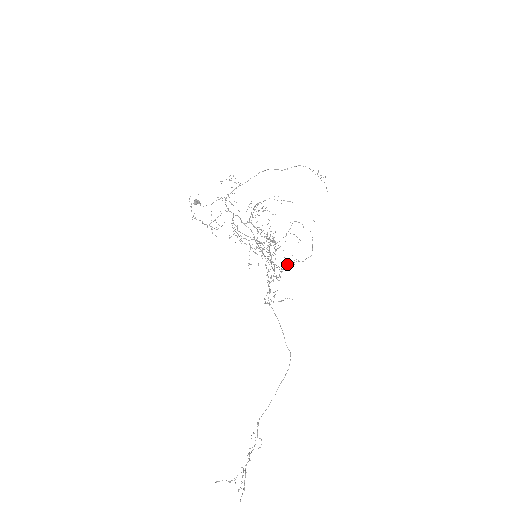
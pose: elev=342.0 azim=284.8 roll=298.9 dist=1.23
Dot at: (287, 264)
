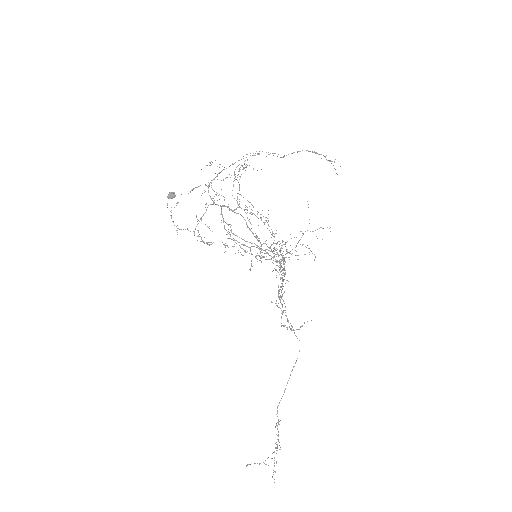
Dot at: occluded
